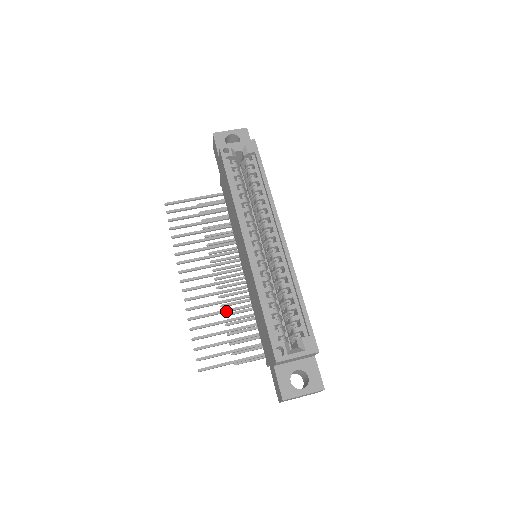
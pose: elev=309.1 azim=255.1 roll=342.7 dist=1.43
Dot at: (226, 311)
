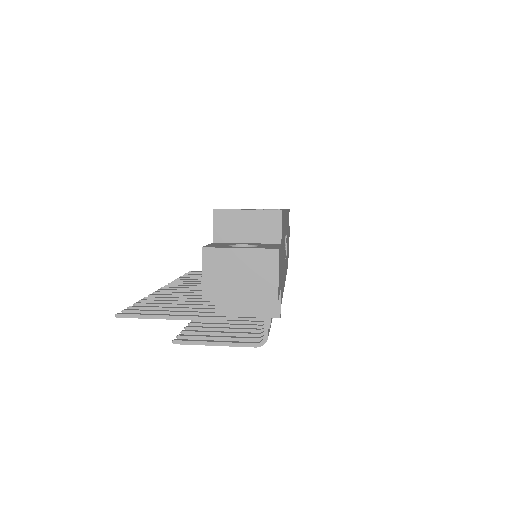
Dot at: (196, 298)
